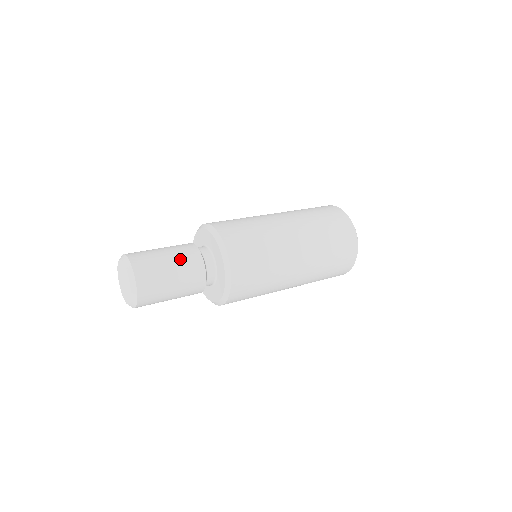
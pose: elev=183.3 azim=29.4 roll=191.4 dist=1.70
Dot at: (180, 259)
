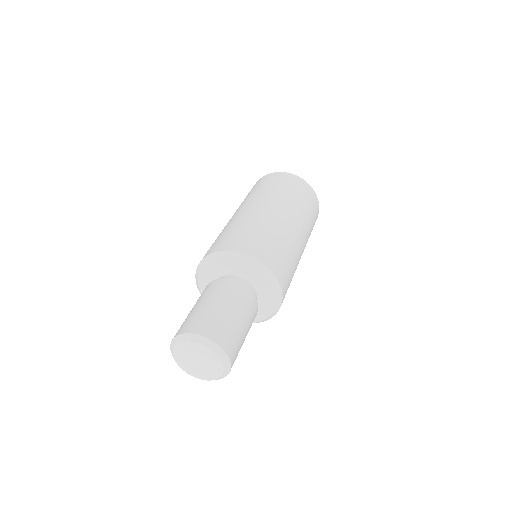
Dot at: (238, 304)
